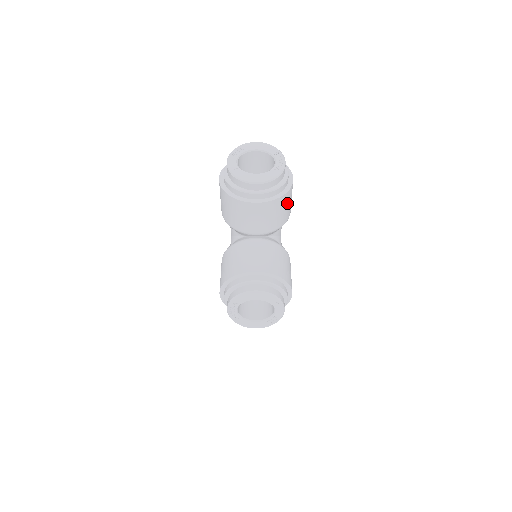
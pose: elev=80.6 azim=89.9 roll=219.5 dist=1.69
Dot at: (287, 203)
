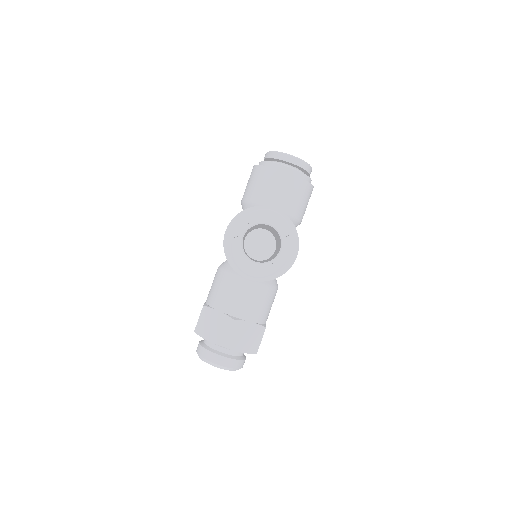
Dot at: (306, 197)
